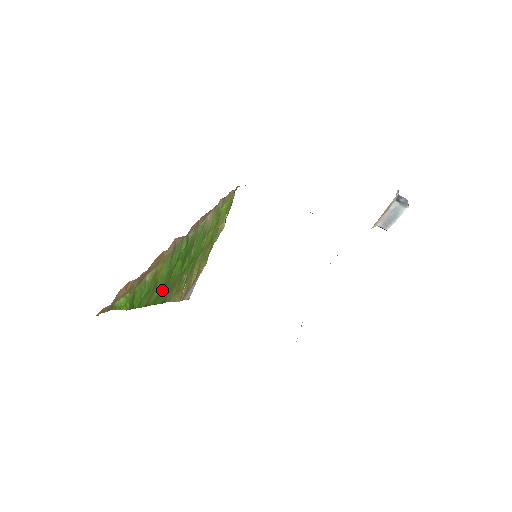
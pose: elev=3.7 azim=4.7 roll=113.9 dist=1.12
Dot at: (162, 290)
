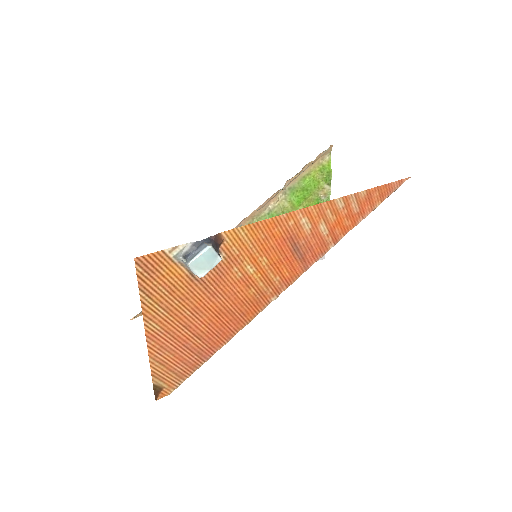
Dot at: occluded
